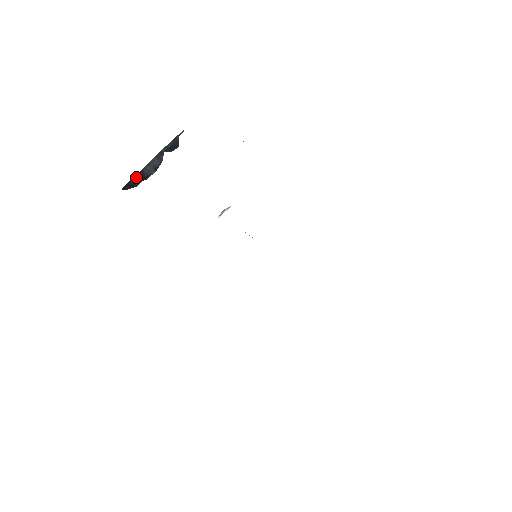
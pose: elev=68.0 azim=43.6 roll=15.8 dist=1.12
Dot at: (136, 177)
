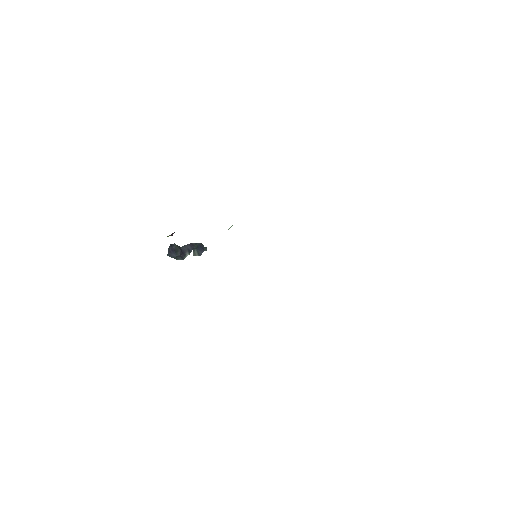
Dot at: (177, 246)
